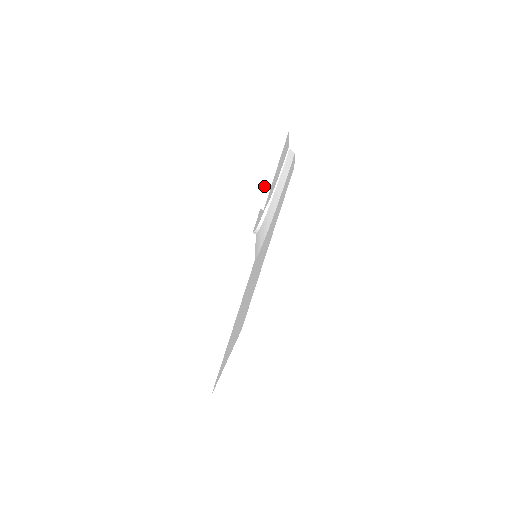
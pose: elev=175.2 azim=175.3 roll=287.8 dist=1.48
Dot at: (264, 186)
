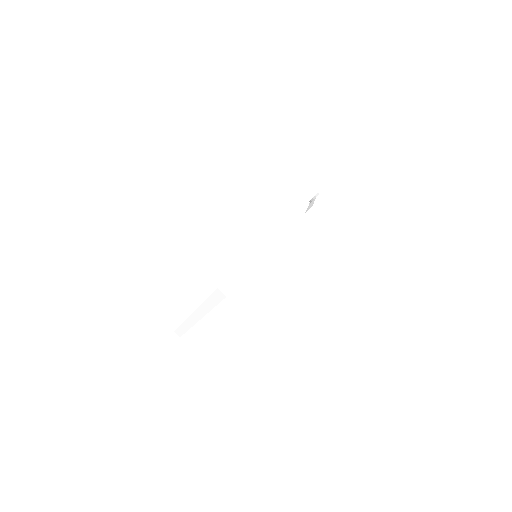
Dot at: (325, 181)
